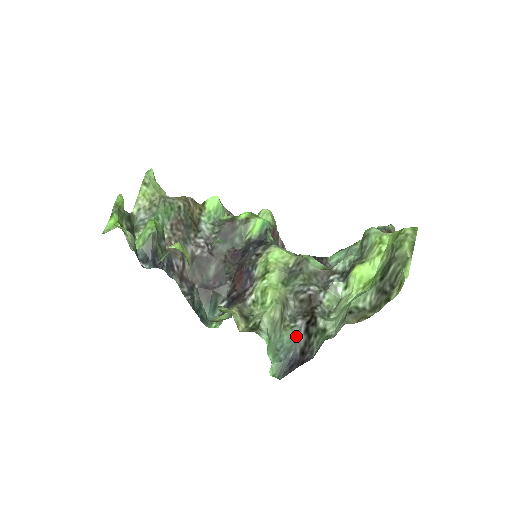
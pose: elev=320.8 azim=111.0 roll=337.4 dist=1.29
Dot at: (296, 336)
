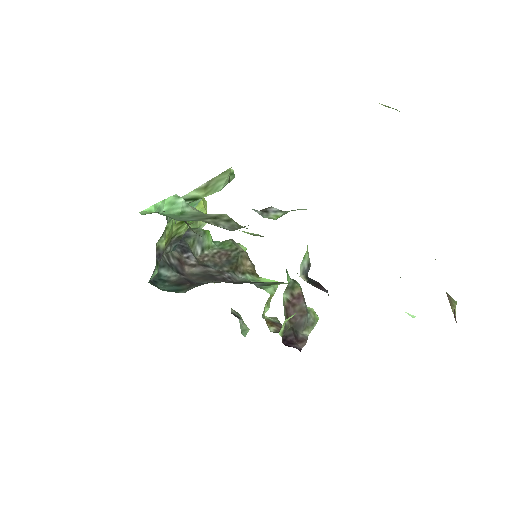
Dot at: occluded
